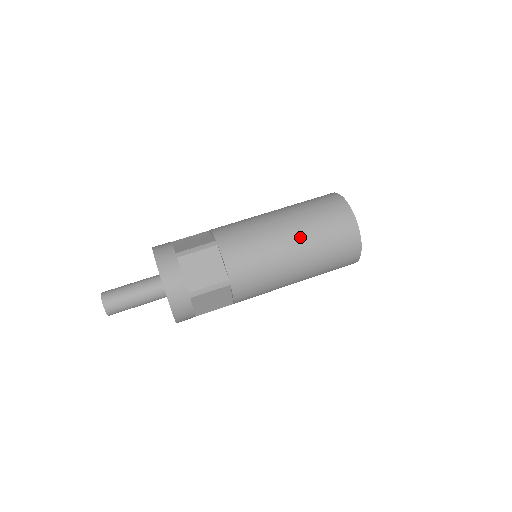
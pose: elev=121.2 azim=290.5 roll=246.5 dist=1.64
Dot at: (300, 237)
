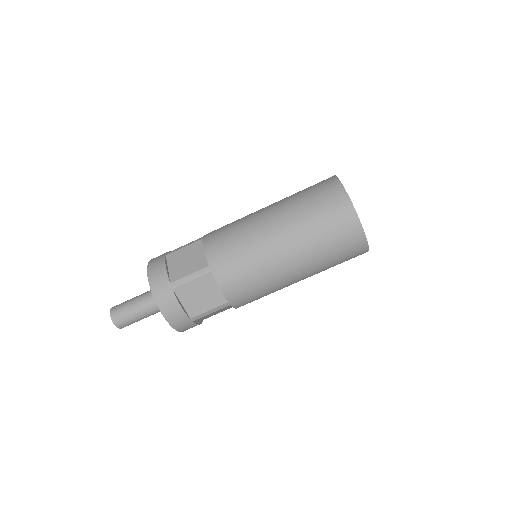
Dot at: occluded
